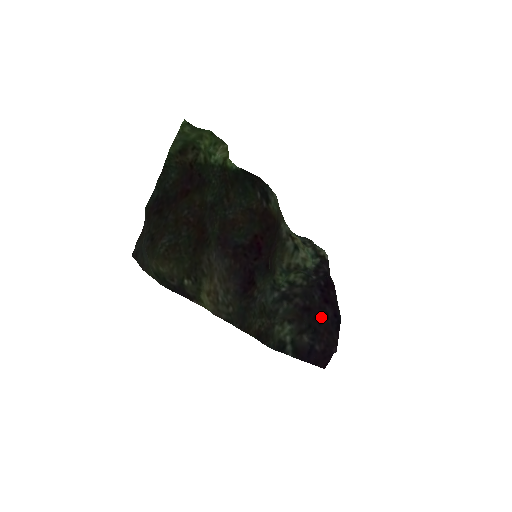
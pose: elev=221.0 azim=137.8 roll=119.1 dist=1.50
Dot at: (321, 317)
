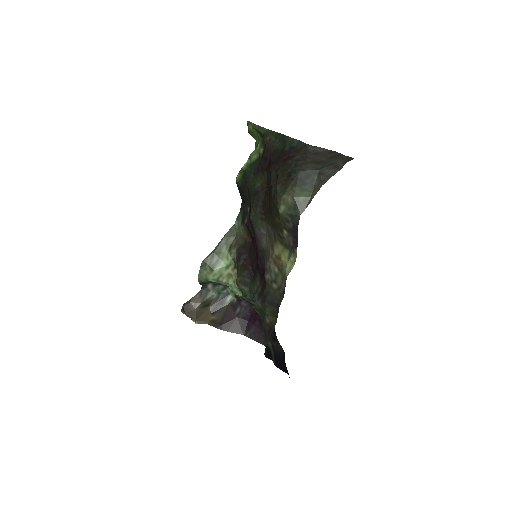
Dot at: occluded
